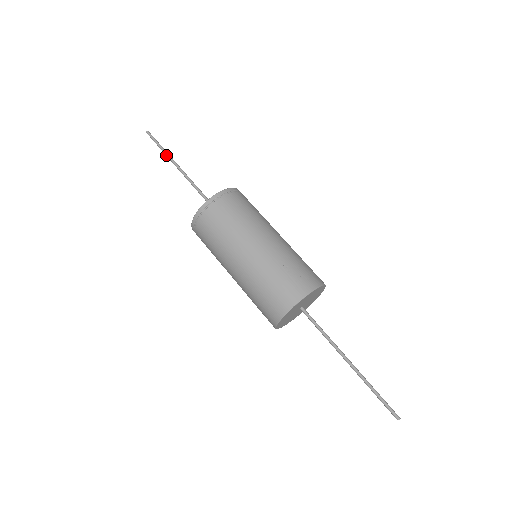
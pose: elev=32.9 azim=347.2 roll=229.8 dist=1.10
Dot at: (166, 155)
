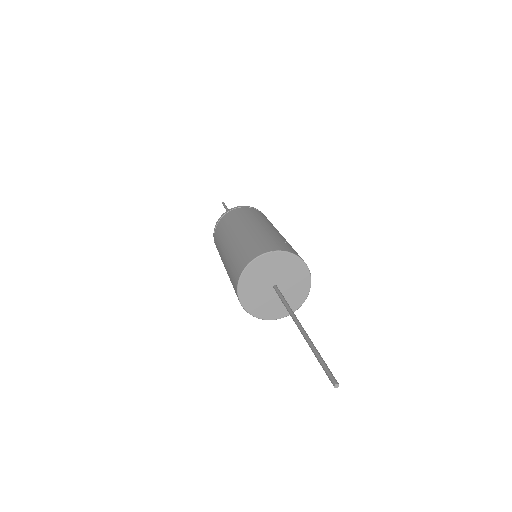
Dot at: occluded
